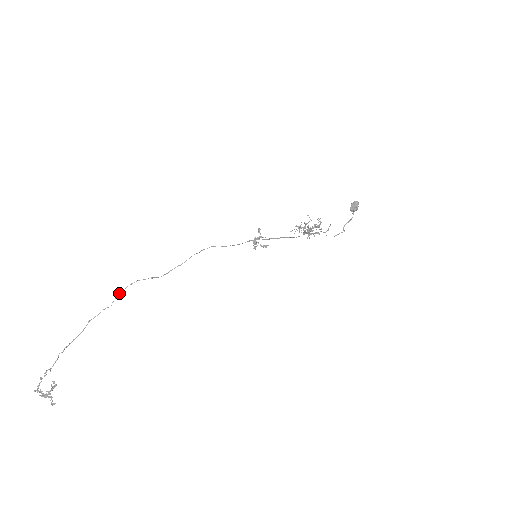
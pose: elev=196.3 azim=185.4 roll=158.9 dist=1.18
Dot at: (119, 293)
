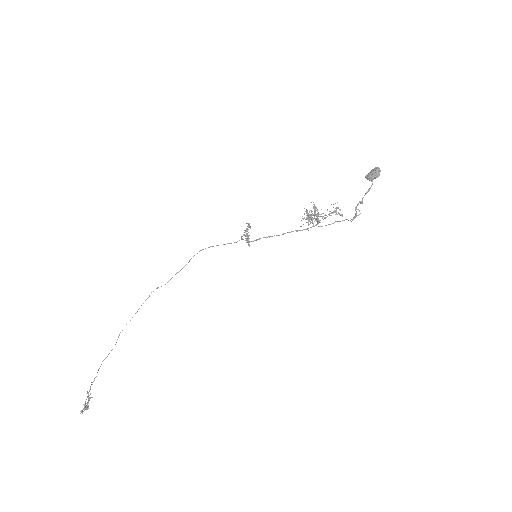
Dot at: occluded
